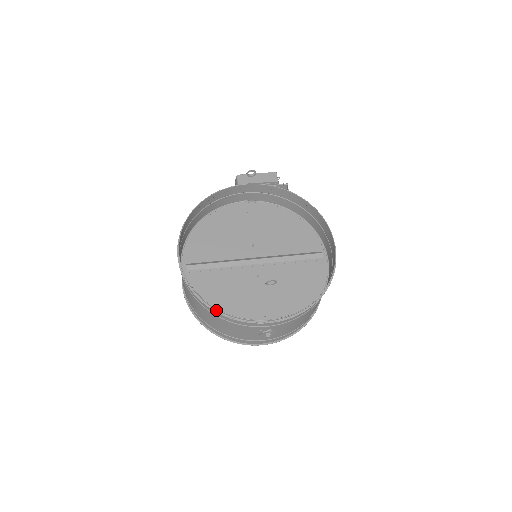
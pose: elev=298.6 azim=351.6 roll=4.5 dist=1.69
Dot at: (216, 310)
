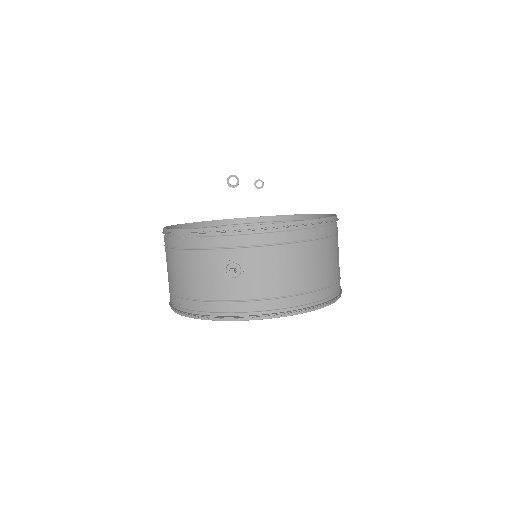
Dot at: (177, 232)
